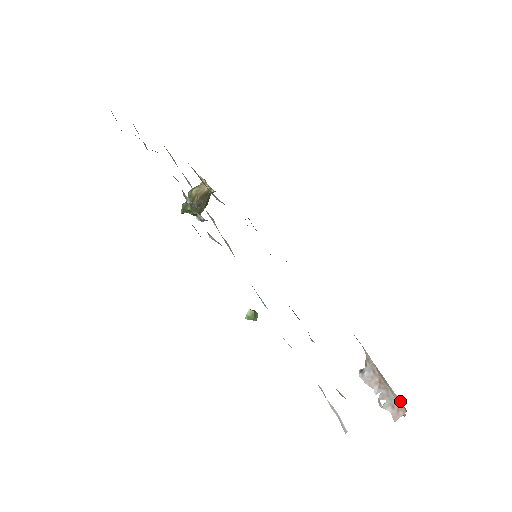
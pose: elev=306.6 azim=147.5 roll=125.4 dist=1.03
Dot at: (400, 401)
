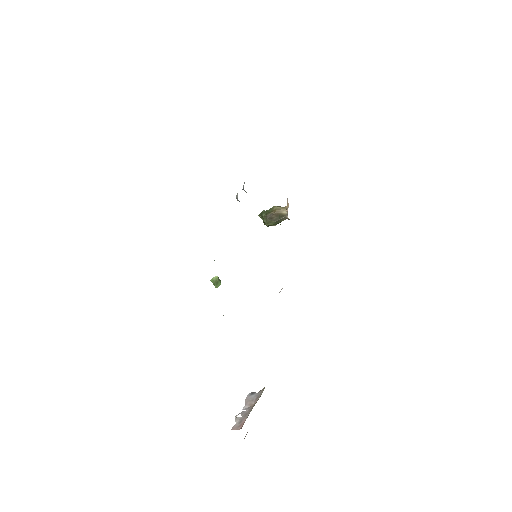
Dot at: occluded
